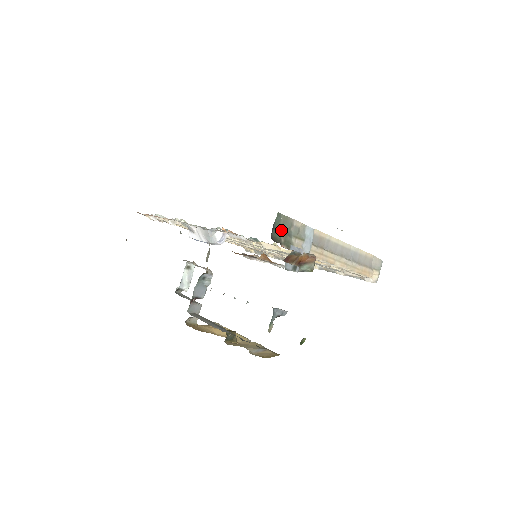
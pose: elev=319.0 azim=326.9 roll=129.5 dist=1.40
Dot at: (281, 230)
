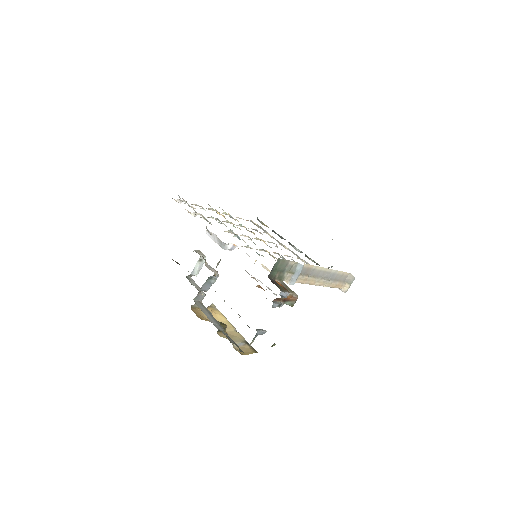
Dot at: (278, 269)
